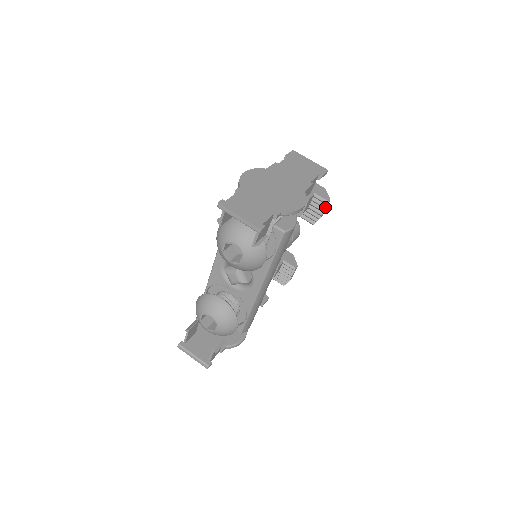
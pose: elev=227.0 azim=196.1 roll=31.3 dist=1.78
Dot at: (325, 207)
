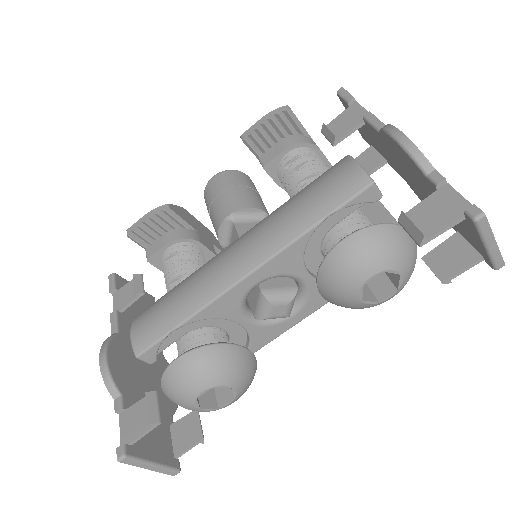
Dot at: occluded
